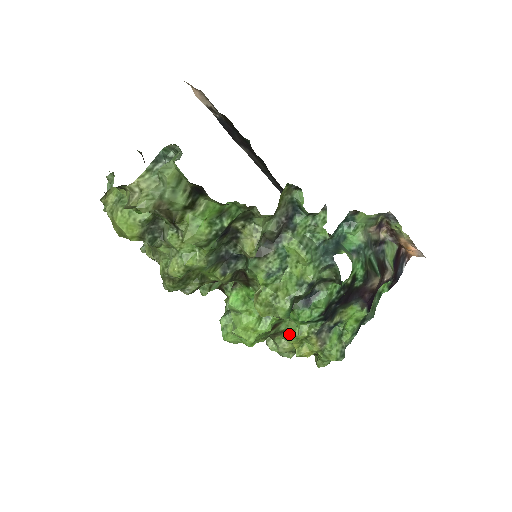
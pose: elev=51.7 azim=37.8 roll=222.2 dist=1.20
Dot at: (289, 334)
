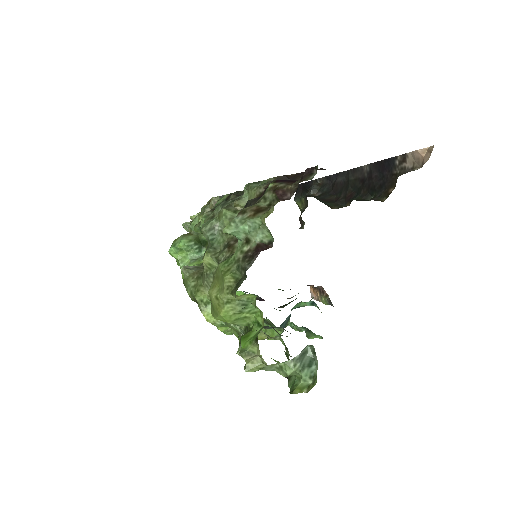
Dot at: occluded
